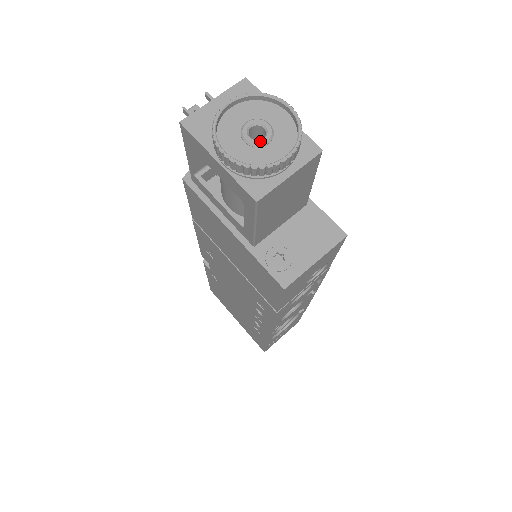
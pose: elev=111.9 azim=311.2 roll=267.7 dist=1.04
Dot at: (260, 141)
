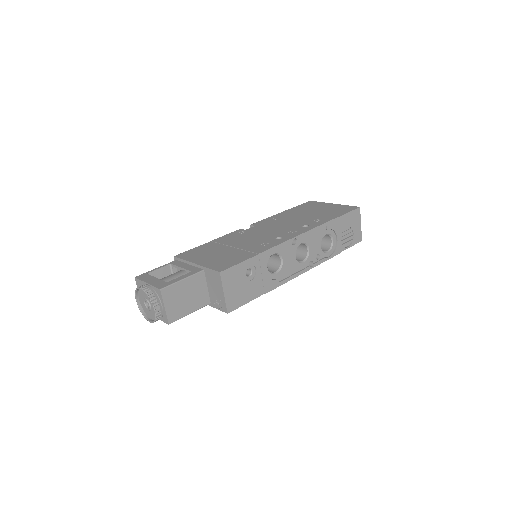
Dot at: (149, 308)
